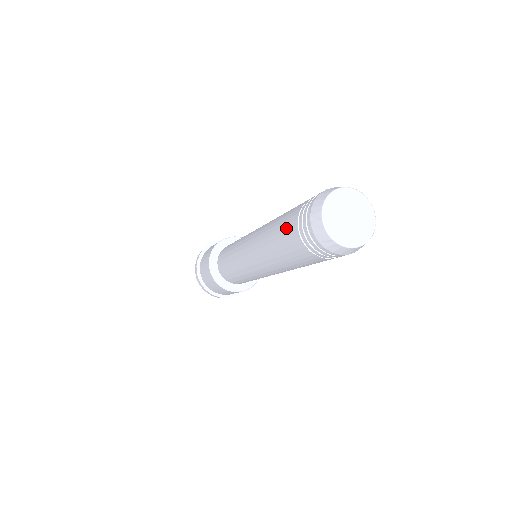
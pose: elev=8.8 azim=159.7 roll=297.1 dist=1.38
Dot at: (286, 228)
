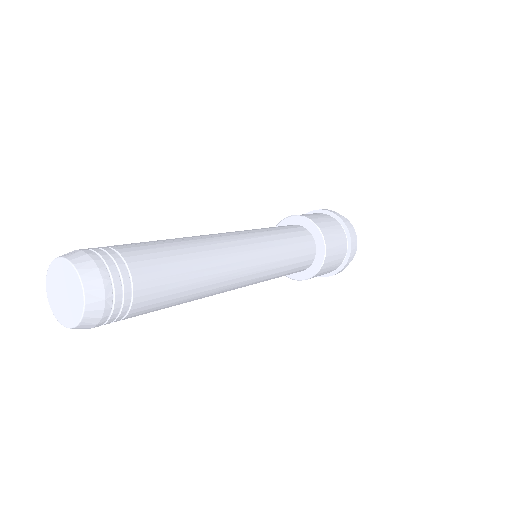
Dot at: occluded
